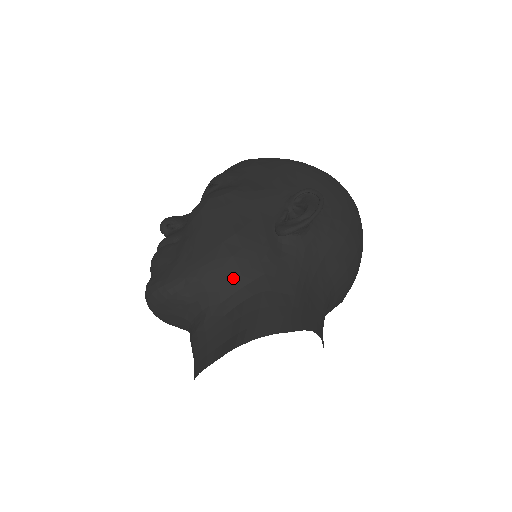
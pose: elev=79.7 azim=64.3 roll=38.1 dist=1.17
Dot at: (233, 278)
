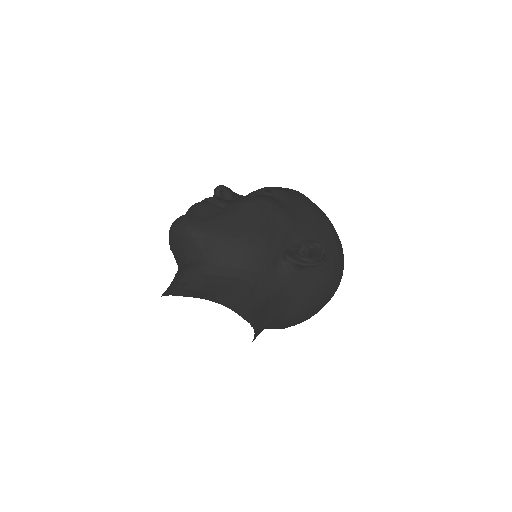
Dot at: (236, 258)
